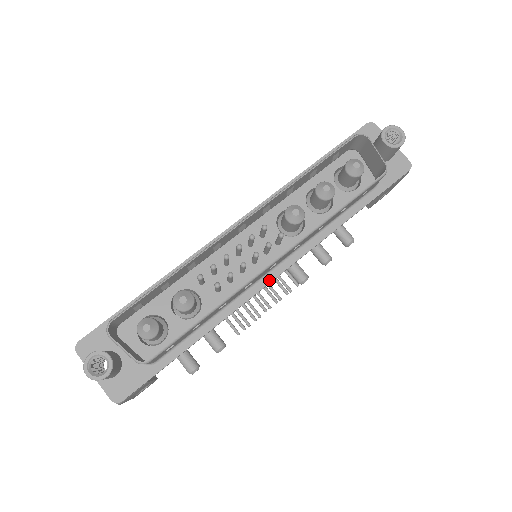
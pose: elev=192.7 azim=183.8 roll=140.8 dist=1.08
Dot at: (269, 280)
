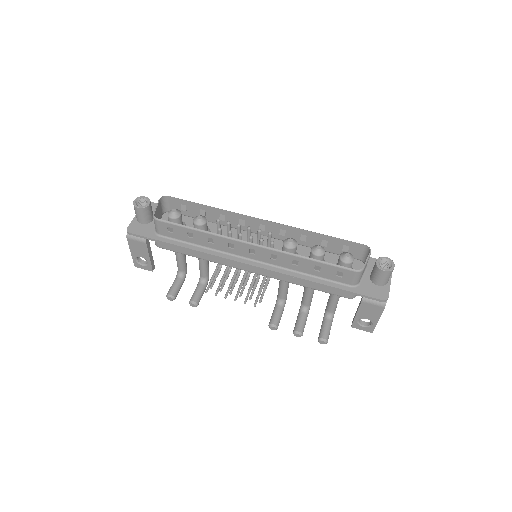
Dot at: (244, 262)
